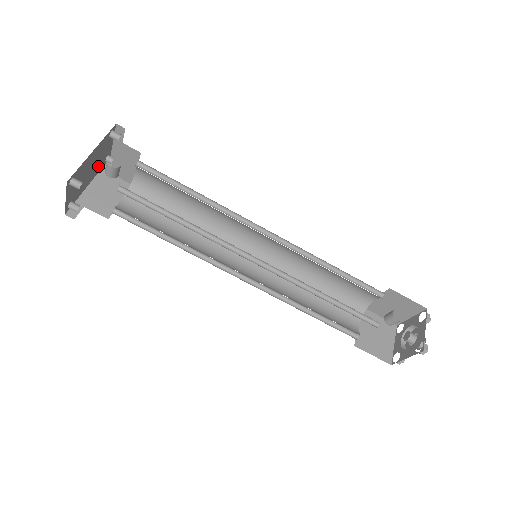
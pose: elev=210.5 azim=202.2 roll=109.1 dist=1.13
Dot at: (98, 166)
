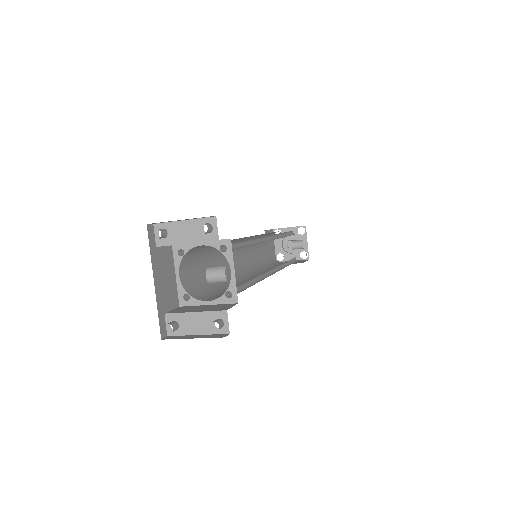
Dot at: occluded
